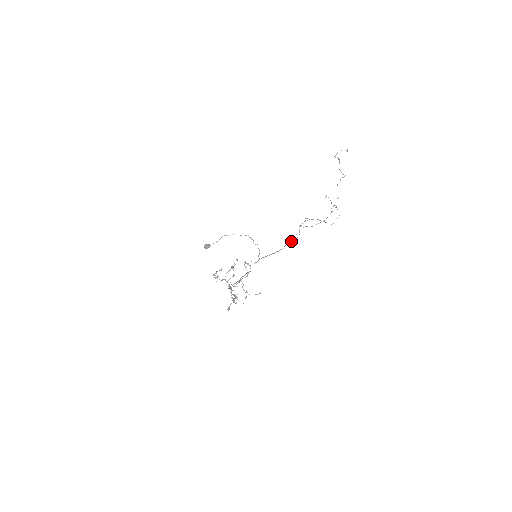
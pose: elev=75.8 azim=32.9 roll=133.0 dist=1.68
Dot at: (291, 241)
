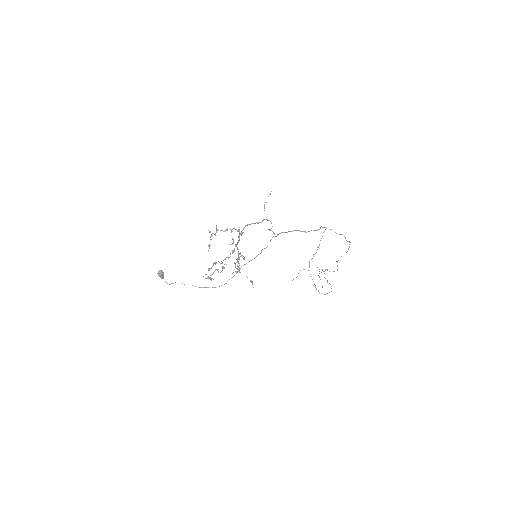
Dot at: (319, 229)
